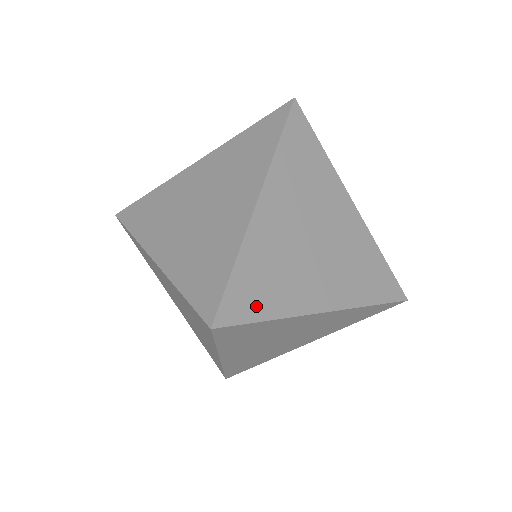
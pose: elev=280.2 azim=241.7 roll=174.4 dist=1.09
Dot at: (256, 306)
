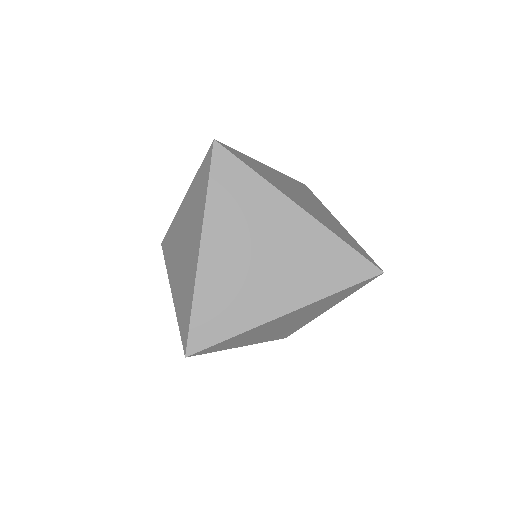
Dot at: (218, 331)
